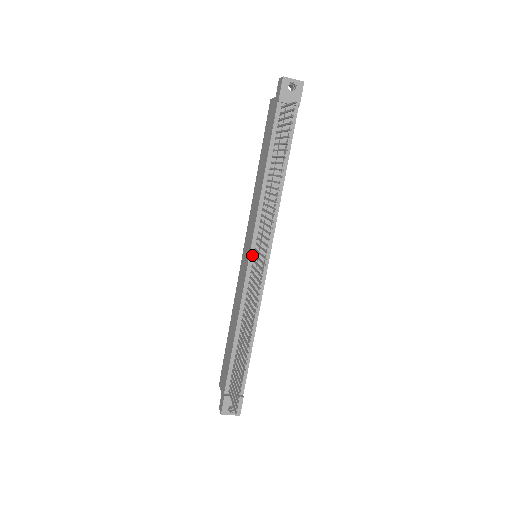
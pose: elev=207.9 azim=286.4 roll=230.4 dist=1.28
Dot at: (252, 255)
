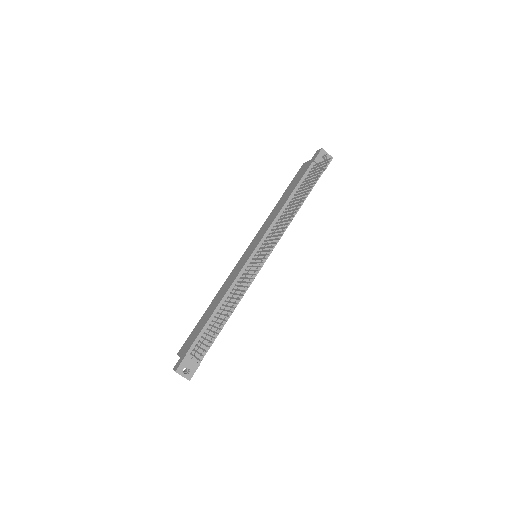
Dot at: (256, 251)
